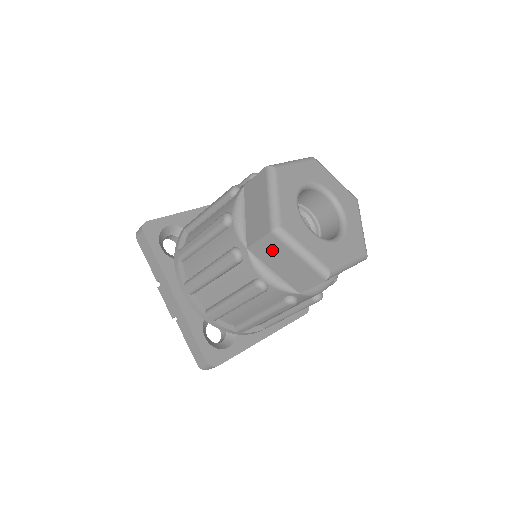
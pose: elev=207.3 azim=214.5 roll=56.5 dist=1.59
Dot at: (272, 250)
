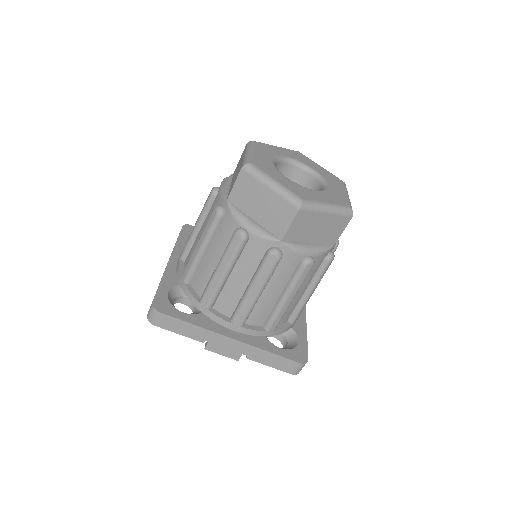
Dot at: (304, 225)
